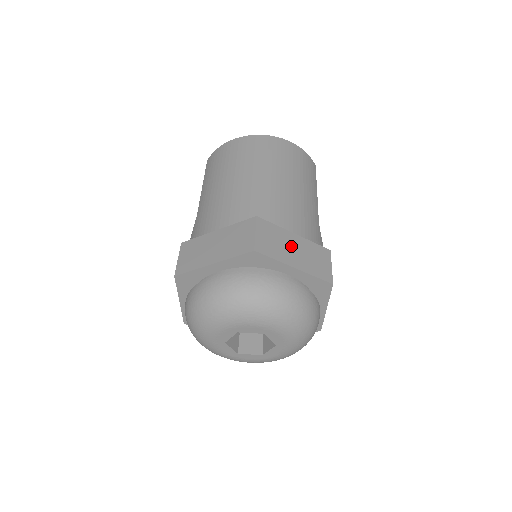
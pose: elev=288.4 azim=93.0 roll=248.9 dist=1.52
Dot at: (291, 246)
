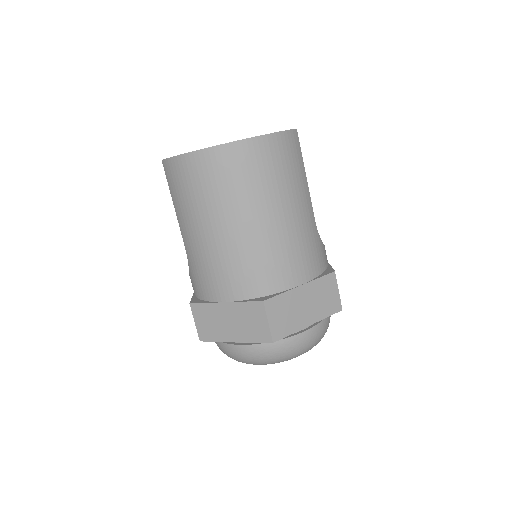
Dot at: (301, 304)
